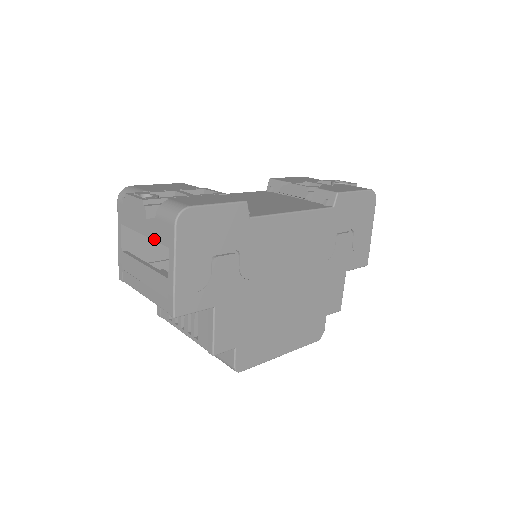
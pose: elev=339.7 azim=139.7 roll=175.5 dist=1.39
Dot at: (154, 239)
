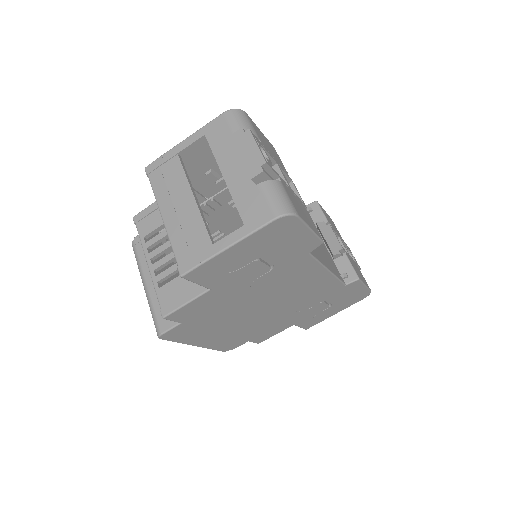
Dot at: (234, 197)
